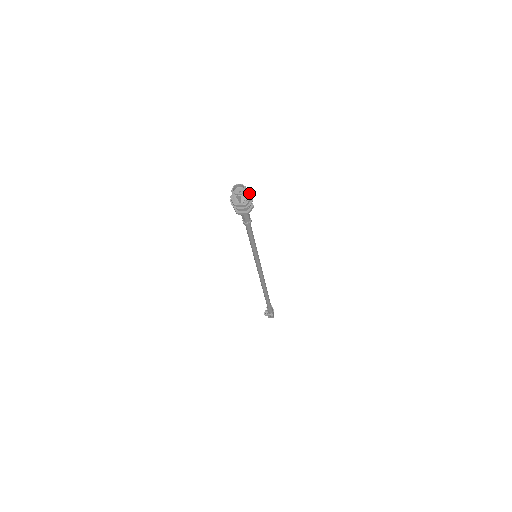
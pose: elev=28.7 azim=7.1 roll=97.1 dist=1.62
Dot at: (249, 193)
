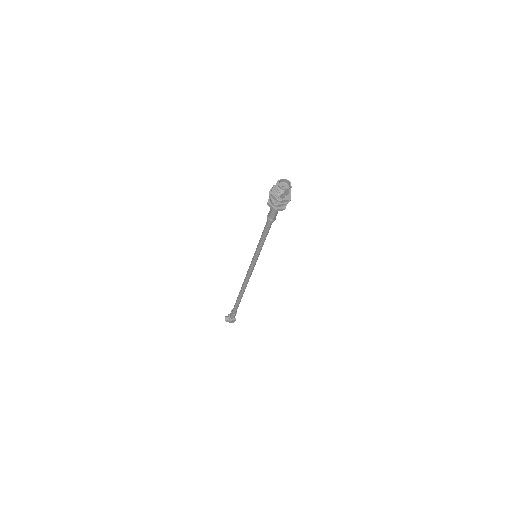
Dot at: occluded
